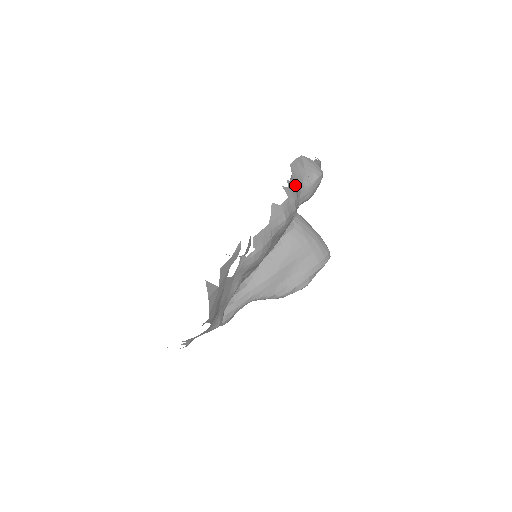
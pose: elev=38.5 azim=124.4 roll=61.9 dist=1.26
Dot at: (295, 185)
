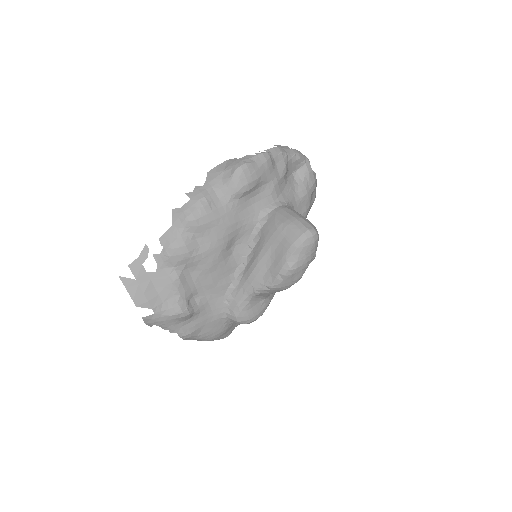
Dot at: (207, 187)
